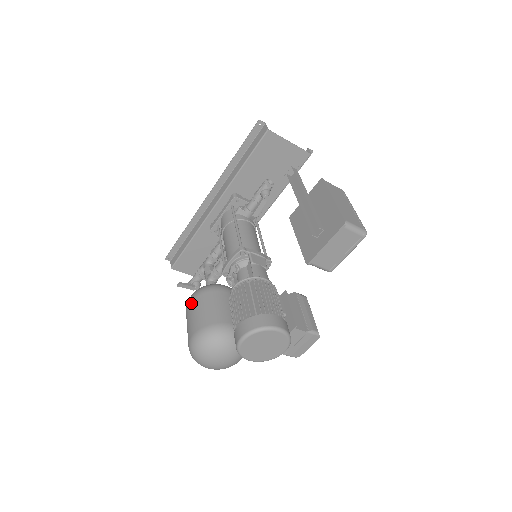
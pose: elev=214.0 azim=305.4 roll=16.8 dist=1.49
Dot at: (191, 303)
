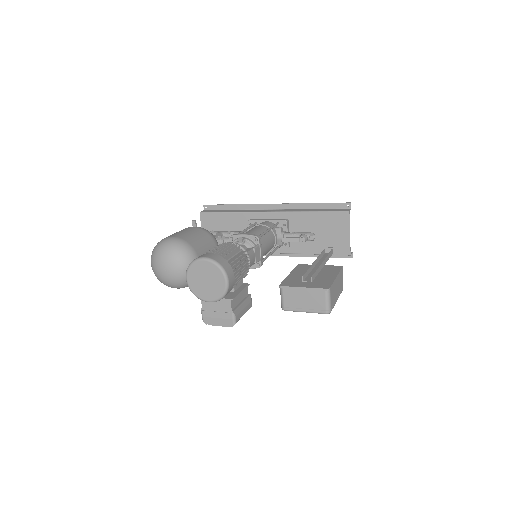
Dot at: (193, 228)
